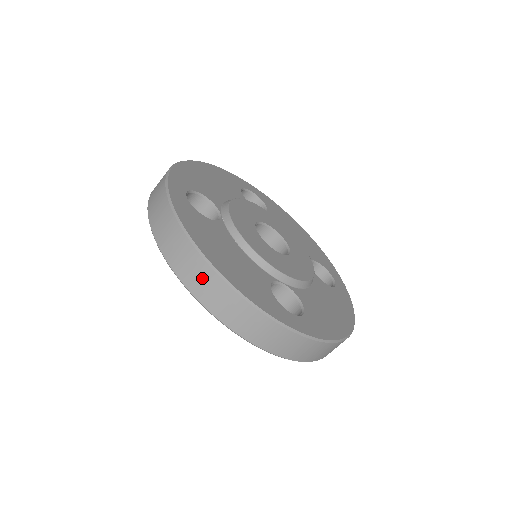
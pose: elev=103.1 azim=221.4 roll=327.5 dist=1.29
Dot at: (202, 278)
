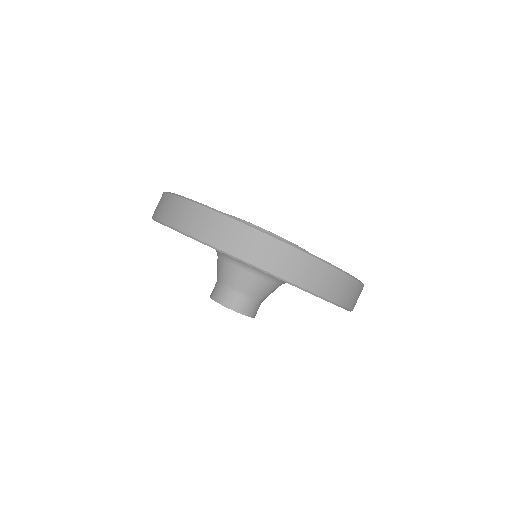
Dot at: (228, 232)
